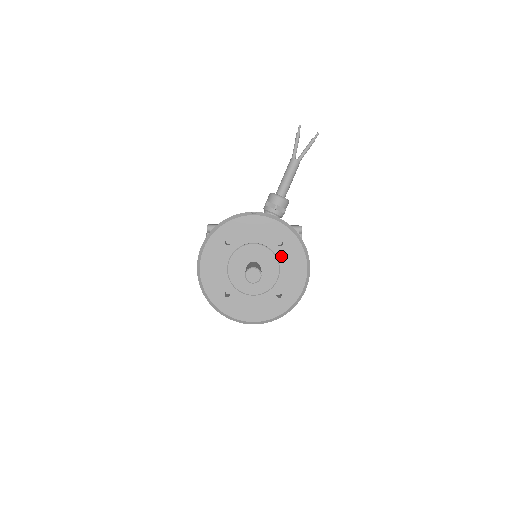
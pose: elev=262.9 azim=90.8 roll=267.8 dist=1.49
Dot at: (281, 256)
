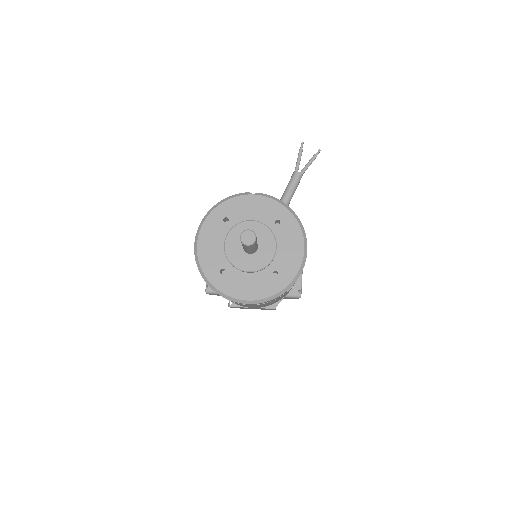
Dot at: (278, 234)
